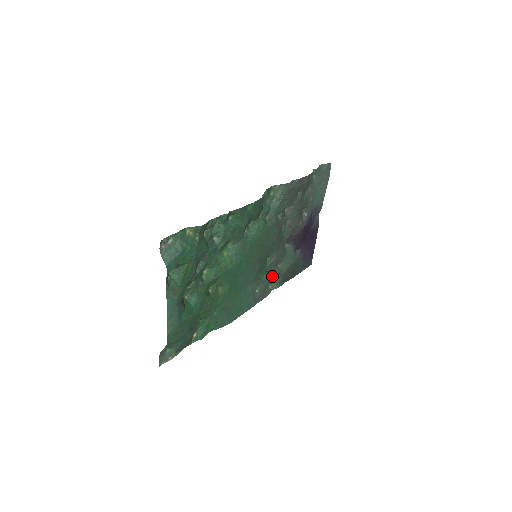
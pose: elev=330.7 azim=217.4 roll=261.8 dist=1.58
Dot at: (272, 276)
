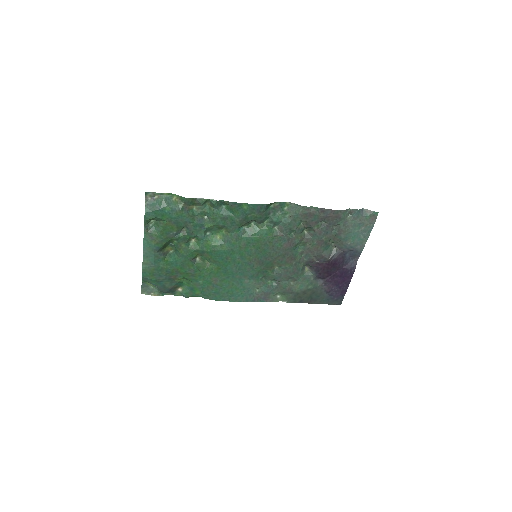
Dot at: (281, 287)
